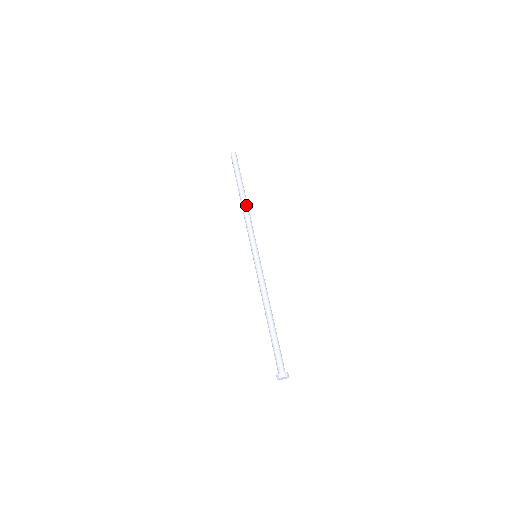
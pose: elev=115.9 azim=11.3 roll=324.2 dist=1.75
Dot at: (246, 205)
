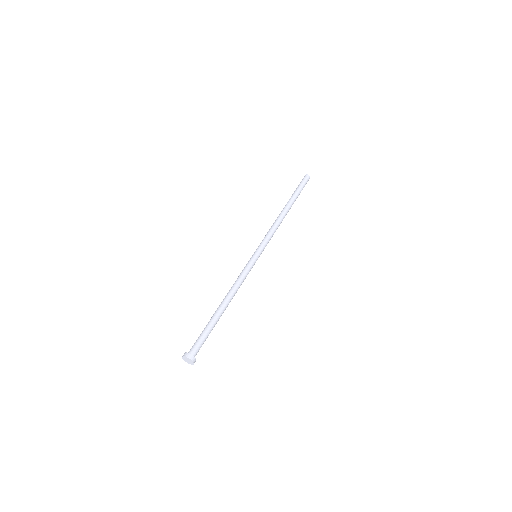
Dot at: (283, 215)
